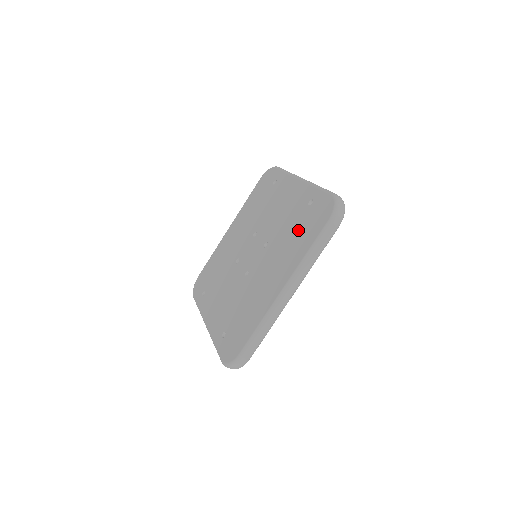
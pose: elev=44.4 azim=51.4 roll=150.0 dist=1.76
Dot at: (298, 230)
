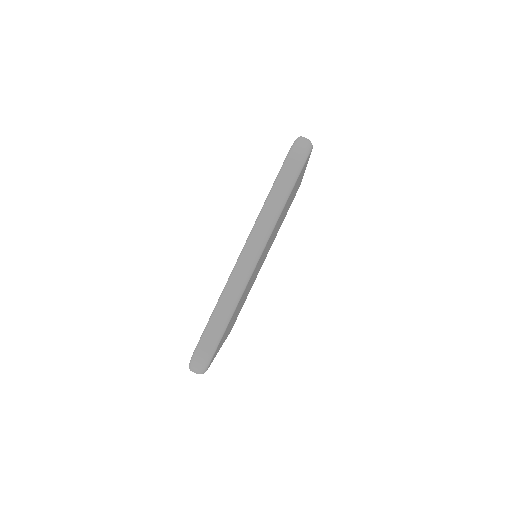
Dot at: occluded
